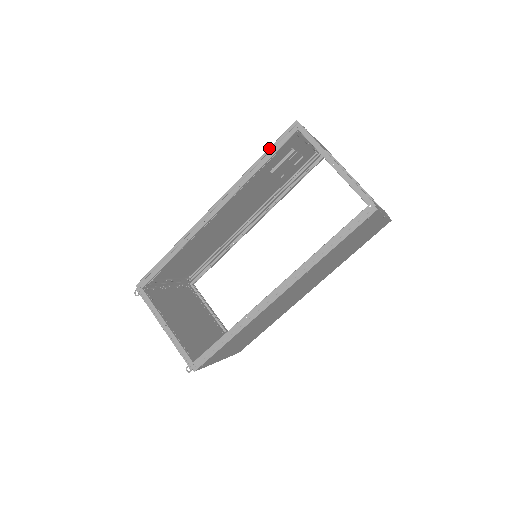
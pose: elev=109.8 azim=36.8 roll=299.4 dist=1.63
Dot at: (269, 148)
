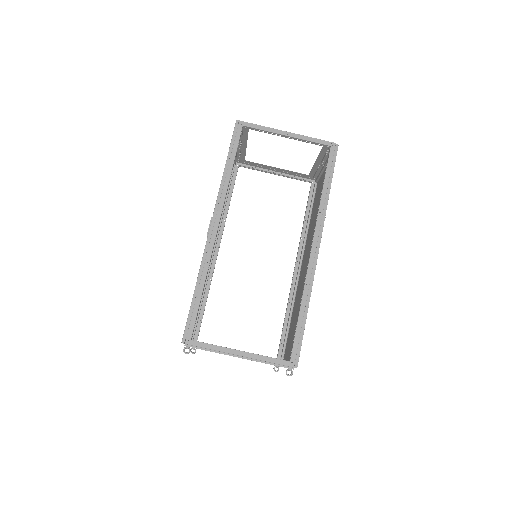
Dot at: (229, 150)
